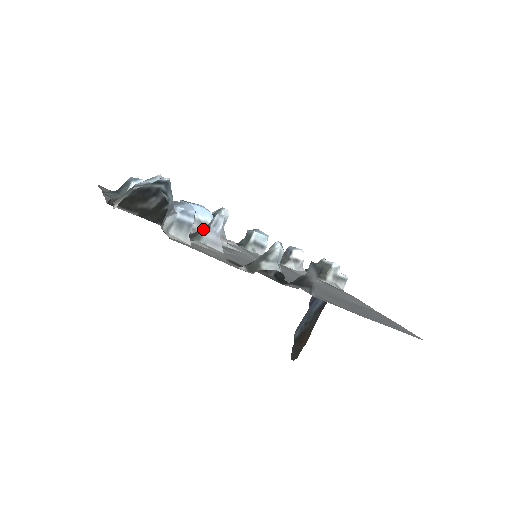
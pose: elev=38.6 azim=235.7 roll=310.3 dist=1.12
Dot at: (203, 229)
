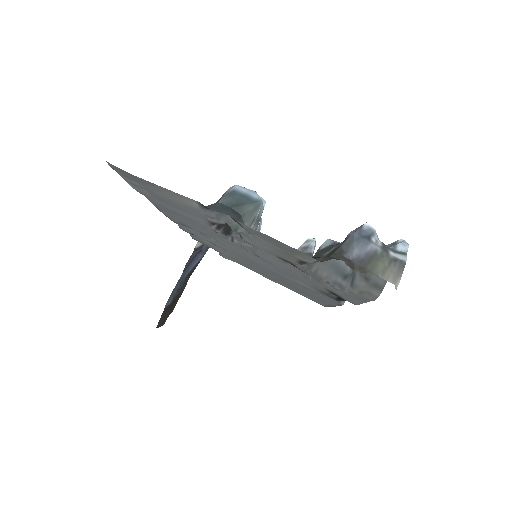
Dot at: occluded
